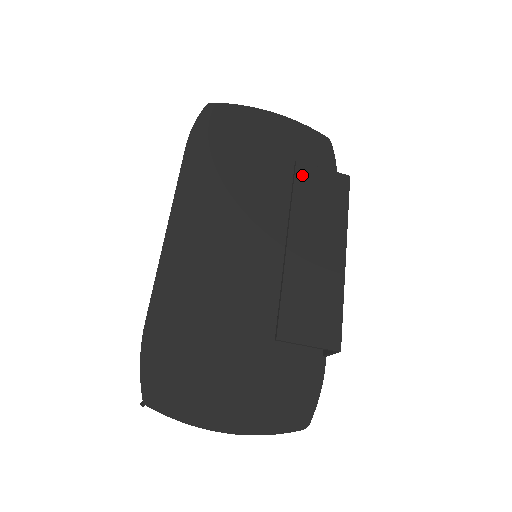
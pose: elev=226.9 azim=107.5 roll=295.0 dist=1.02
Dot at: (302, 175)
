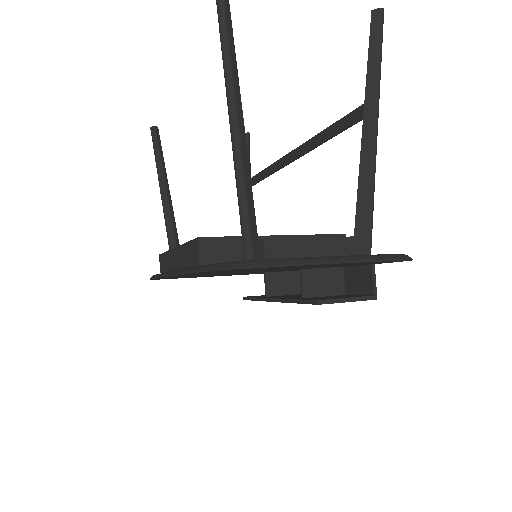
Dot at: occluded
